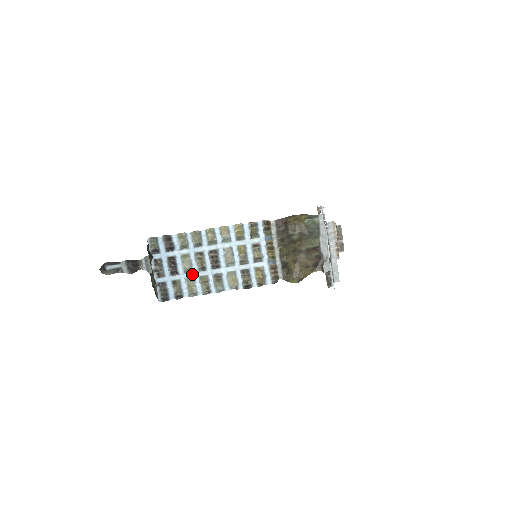
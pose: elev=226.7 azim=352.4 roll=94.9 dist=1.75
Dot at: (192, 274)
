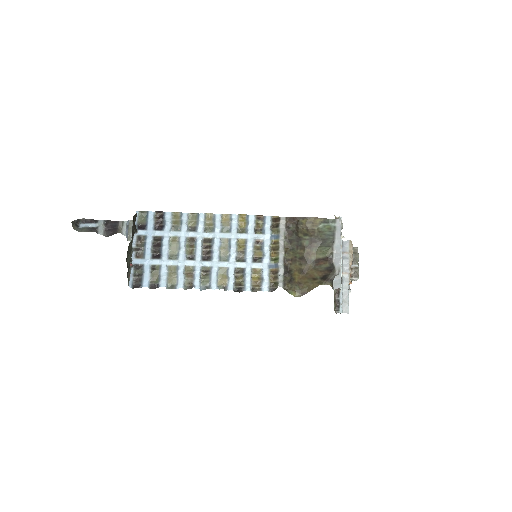
Dot at: (177, 261)
